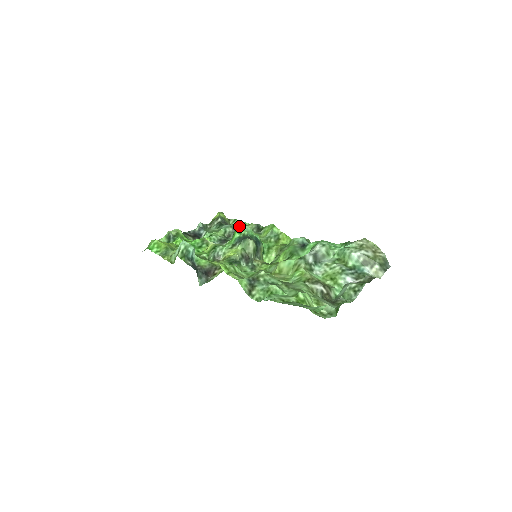
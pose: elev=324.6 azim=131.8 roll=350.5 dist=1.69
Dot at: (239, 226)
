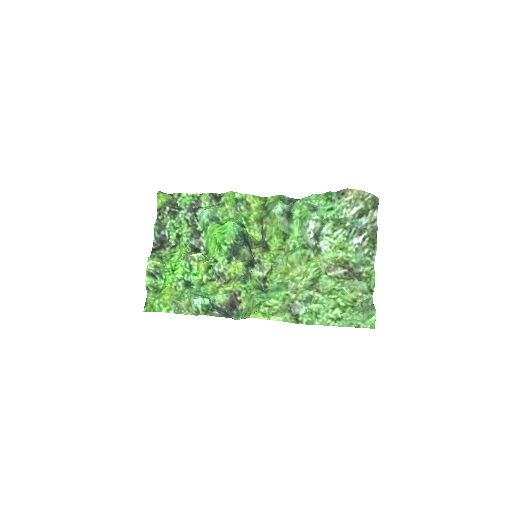
Dot at: (193, 204)
